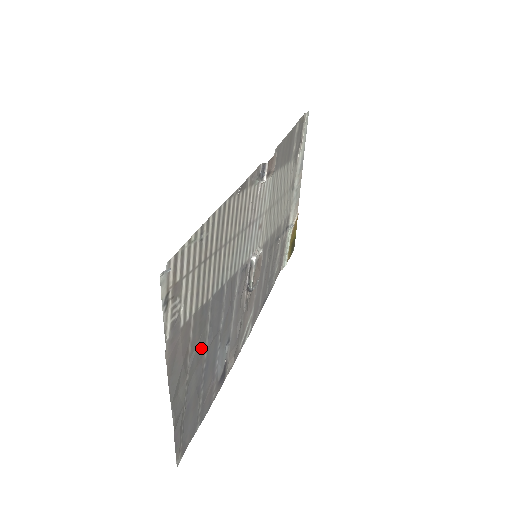
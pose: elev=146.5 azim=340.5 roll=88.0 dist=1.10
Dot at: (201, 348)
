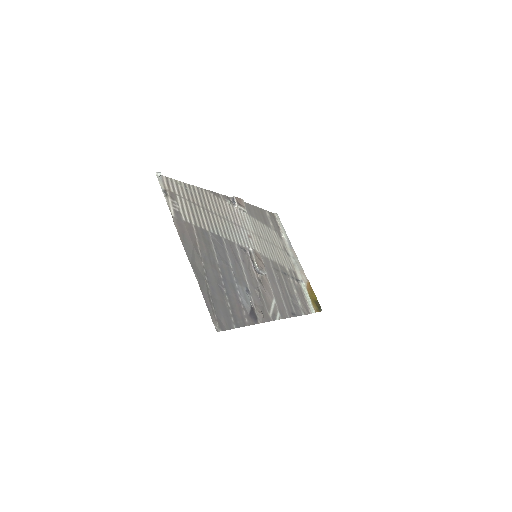
Dot at: (211, 258)
